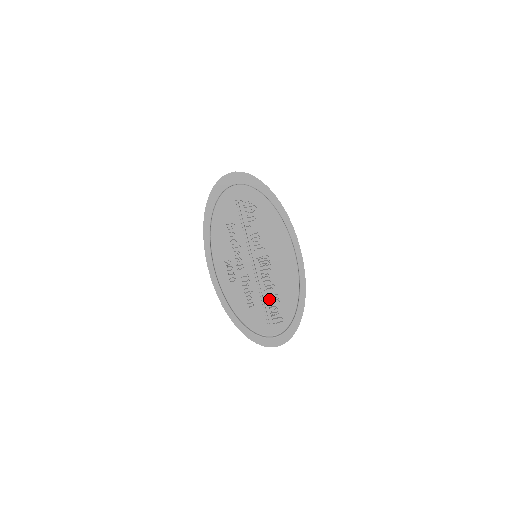
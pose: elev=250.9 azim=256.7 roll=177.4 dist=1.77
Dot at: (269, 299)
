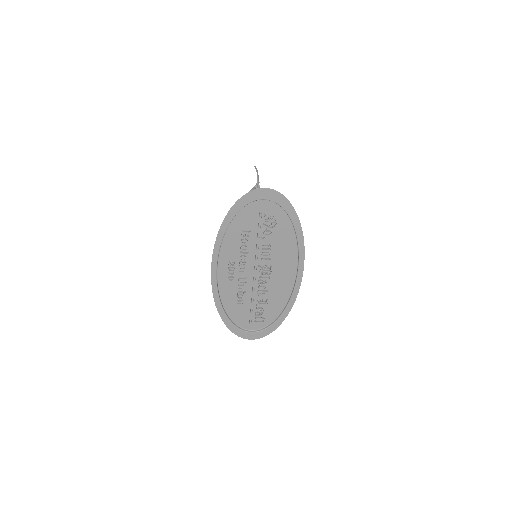
Dot at: (259, 302)
